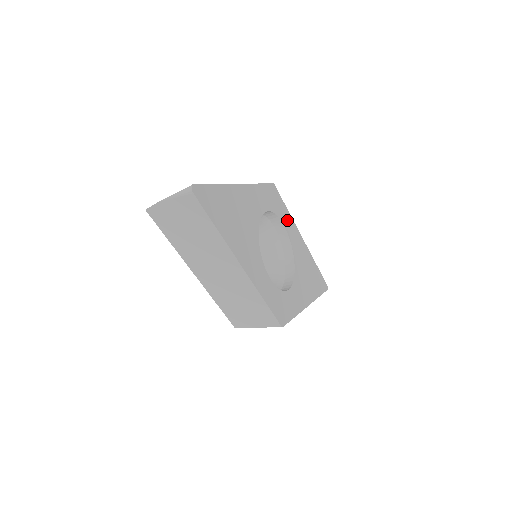
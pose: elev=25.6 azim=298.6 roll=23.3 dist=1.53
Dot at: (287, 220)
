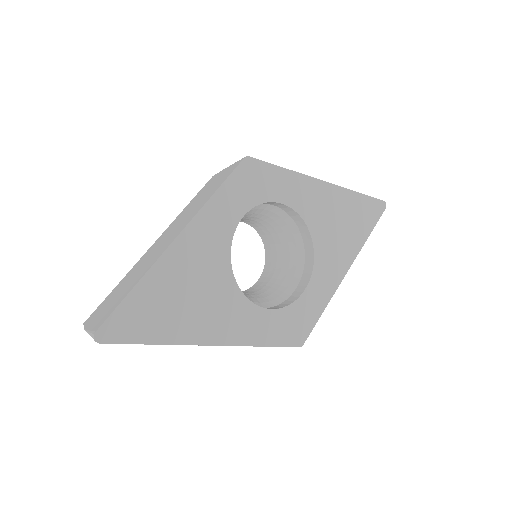
Dot at: (286, 187)
